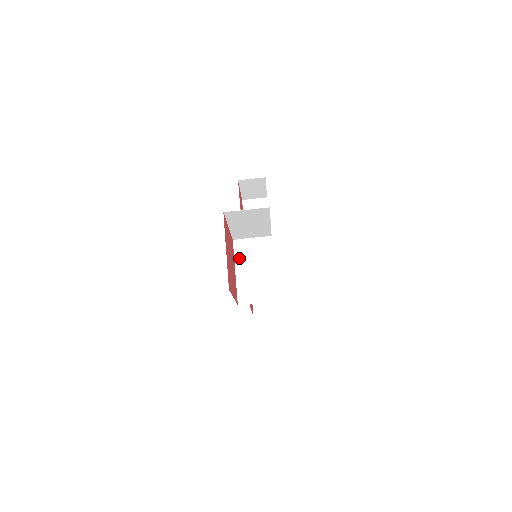
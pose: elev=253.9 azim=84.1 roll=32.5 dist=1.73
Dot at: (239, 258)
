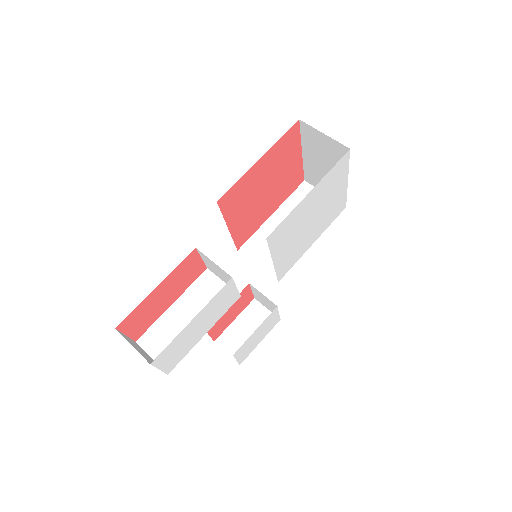
Dot at: occluded
